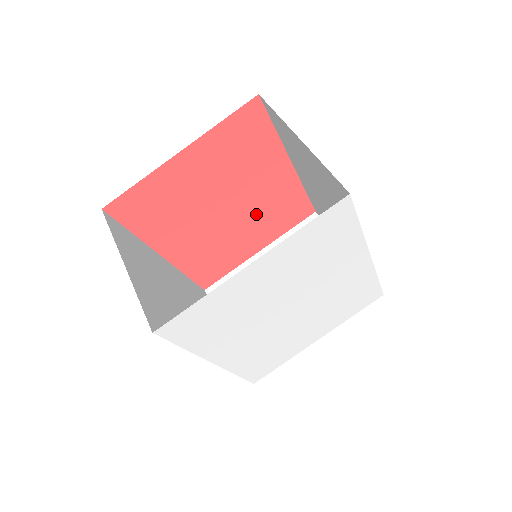
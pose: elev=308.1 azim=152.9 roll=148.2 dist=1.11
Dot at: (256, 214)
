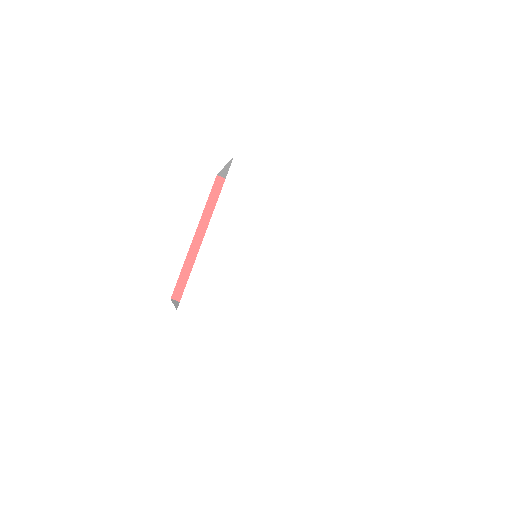
Dot at: occluded
